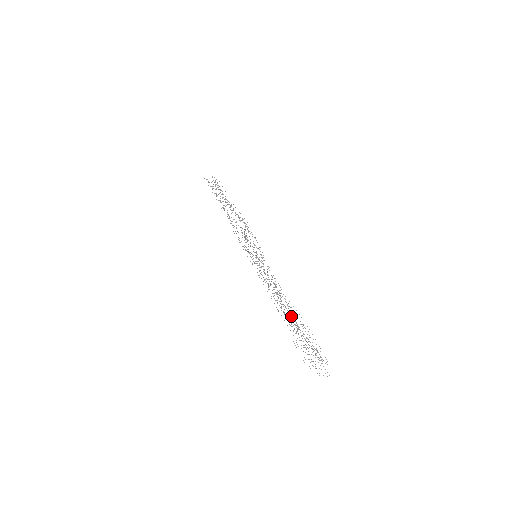
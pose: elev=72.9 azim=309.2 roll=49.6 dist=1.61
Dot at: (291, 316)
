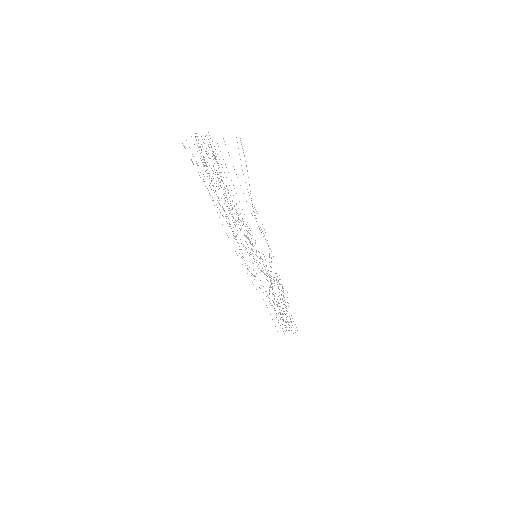
Dot at: (213, 186)
